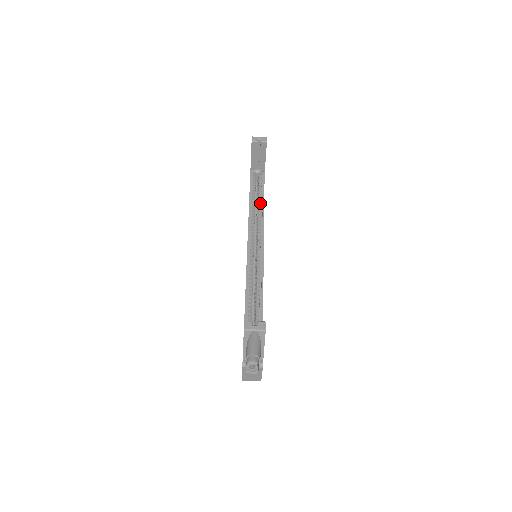
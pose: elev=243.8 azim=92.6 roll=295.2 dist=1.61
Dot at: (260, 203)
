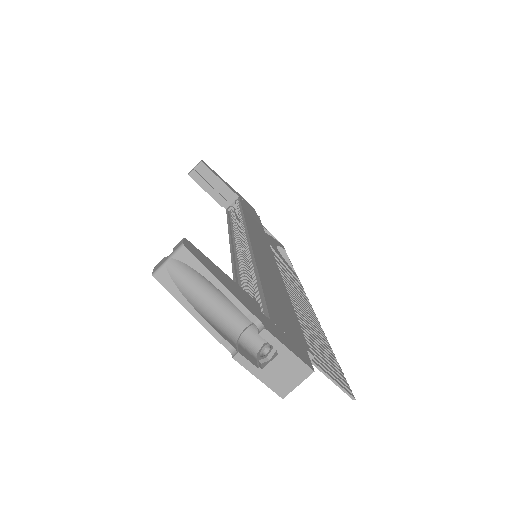
Dot at: occluded
